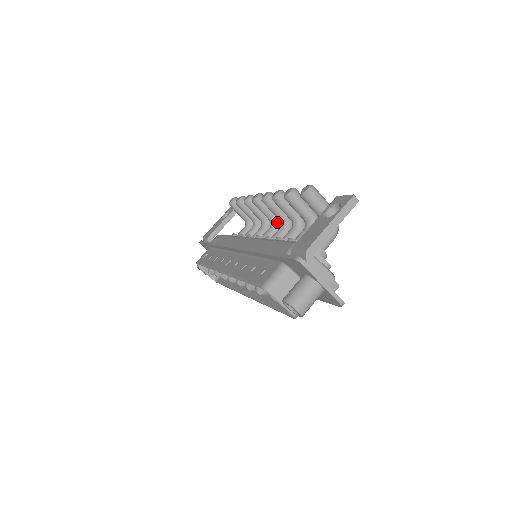
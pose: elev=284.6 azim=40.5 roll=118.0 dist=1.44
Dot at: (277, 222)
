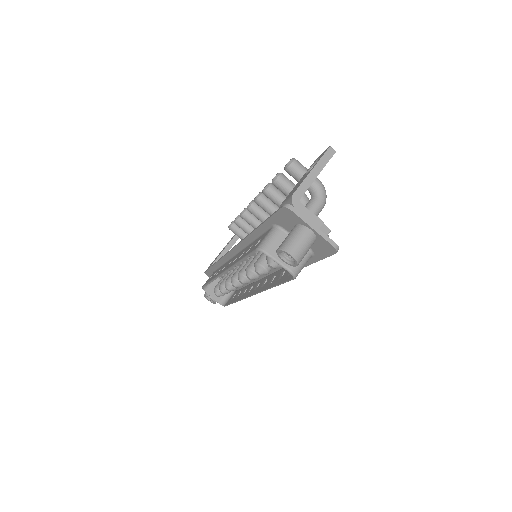
Dot at: occluded
